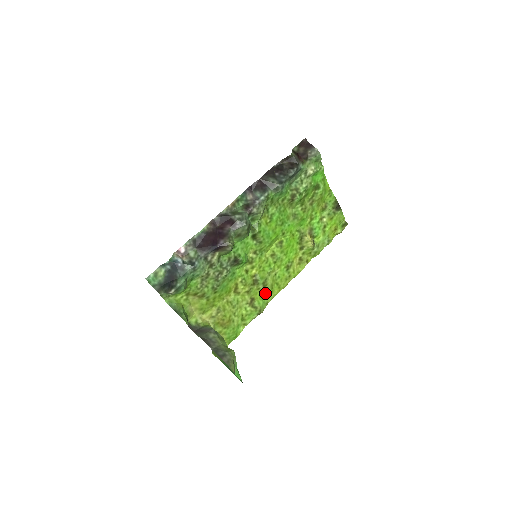
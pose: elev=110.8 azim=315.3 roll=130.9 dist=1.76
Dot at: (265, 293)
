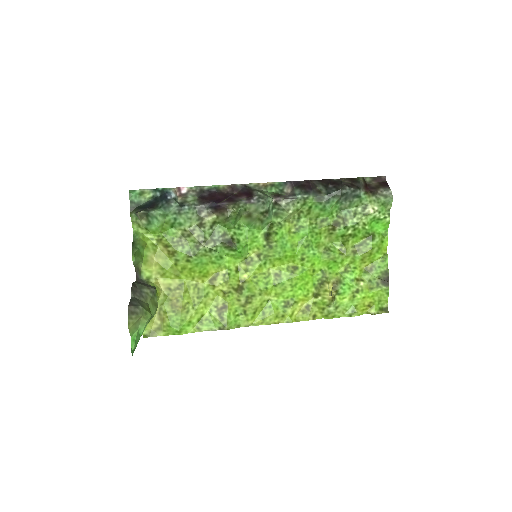
Dot at: (243, 312)
